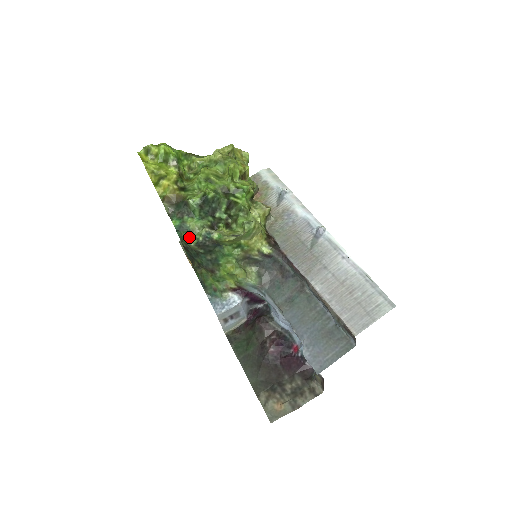
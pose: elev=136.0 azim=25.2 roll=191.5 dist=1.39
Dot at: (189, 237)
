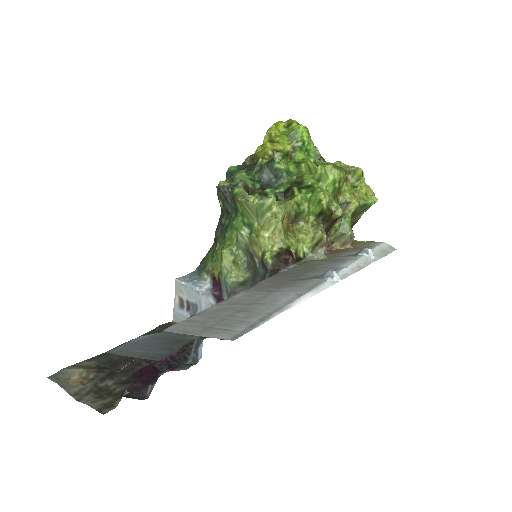
Dot at: (225, 182)
